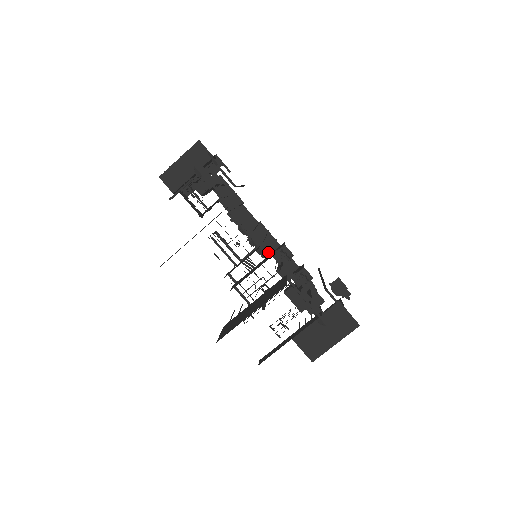
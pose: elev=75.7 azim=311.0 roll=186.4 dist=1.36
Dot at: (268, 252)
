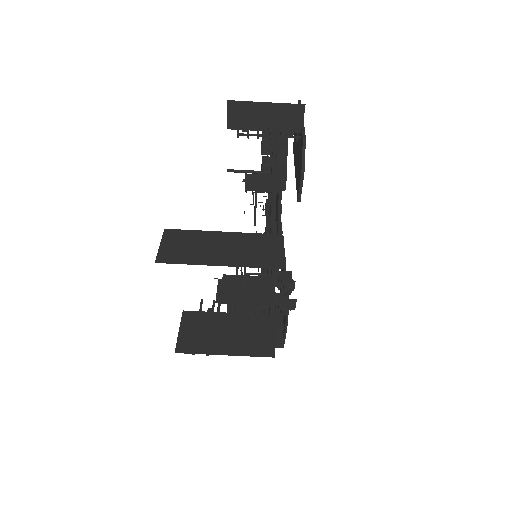
Dot at: (274, 282)
